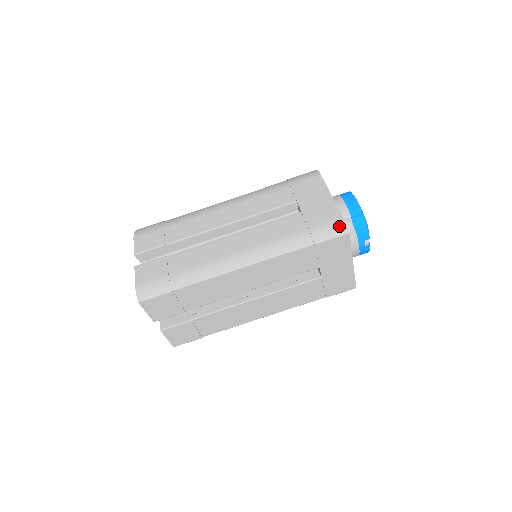
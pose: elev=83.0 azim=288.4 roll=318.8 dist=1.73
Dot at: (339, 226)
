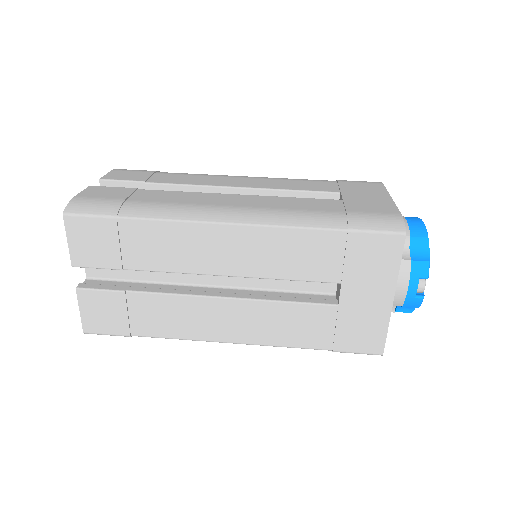
Dot at: (393, 221)
